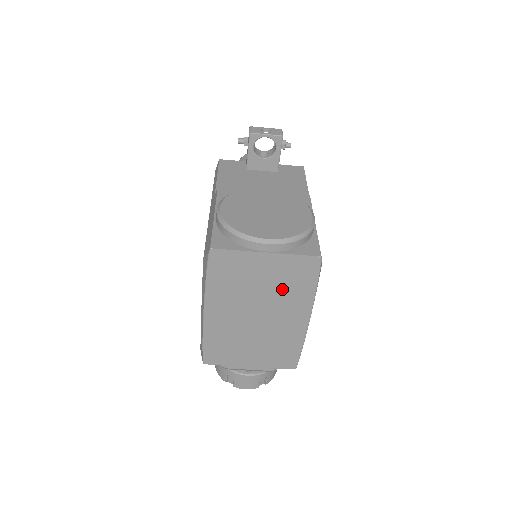
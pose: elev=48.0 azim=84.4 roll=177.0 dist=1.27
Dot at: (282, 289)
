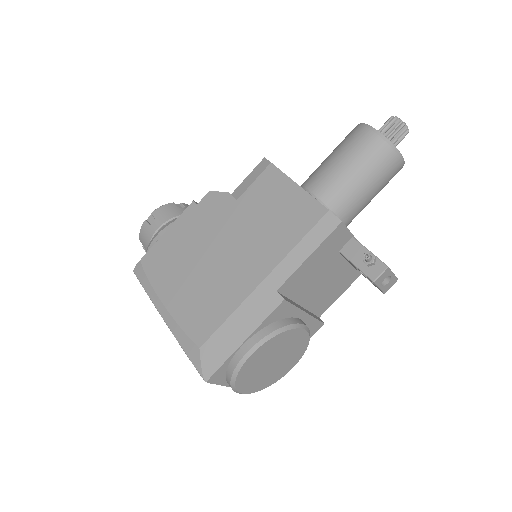
Dot at: occluded
